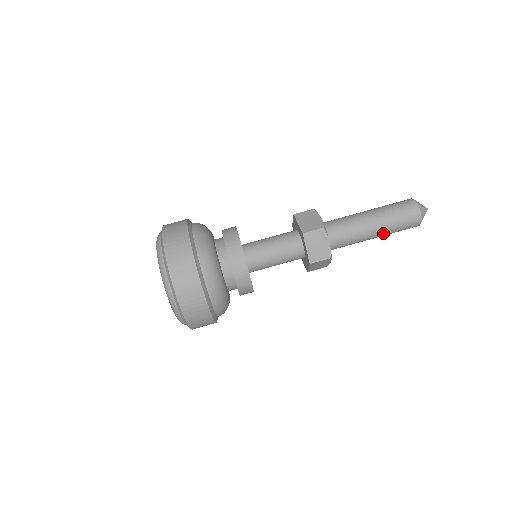
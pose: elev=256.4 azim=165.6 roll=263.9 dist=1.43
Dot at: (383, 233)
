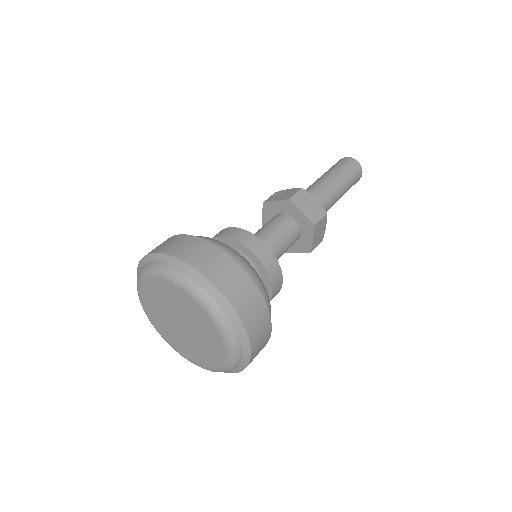
Dot at: (344, 188)
